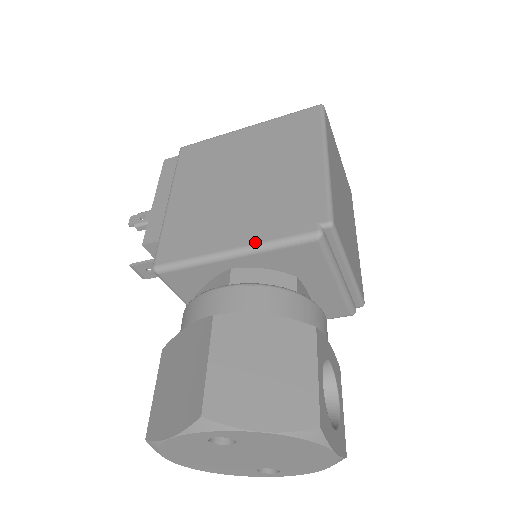
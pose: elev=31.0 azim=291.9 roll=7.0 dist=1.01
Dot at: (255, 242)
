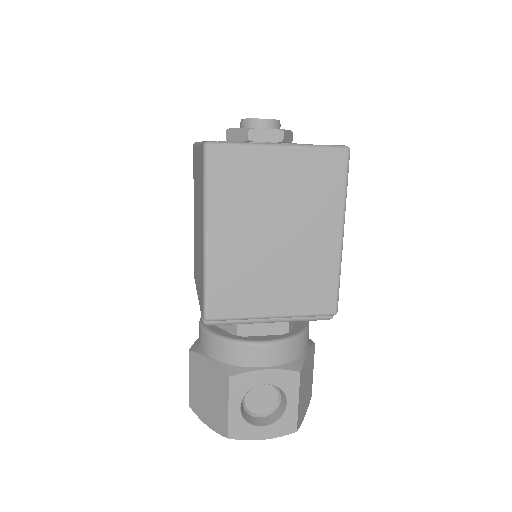
Dot at: occluded
